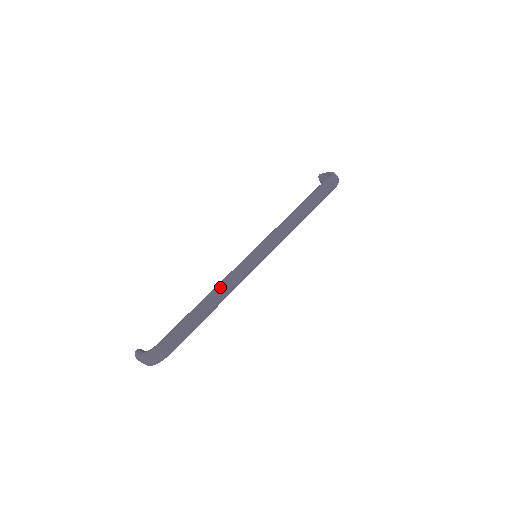
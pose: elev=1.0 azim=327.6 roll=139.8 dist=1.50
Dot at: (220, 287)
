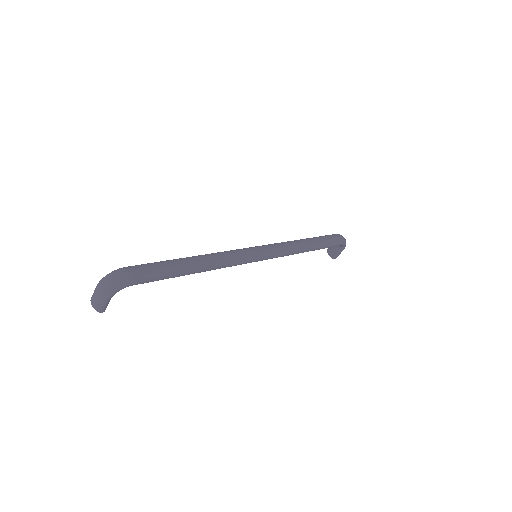
Dot at: (211, 254)
